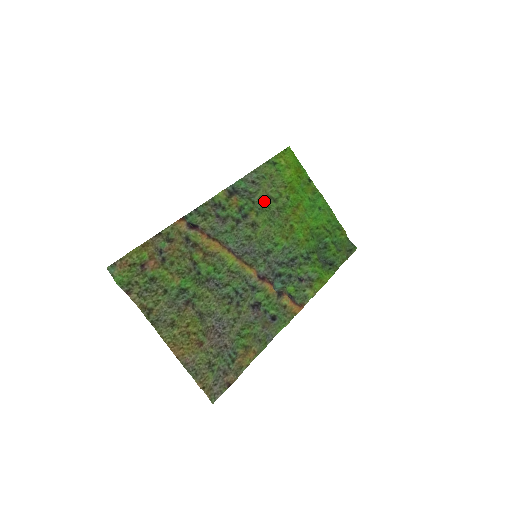
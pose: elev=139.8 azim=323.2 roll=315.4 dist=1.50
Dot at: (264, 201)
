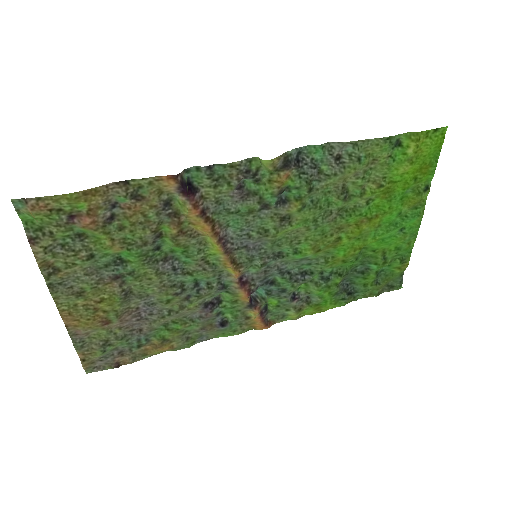
Dot at: (330, 192)
